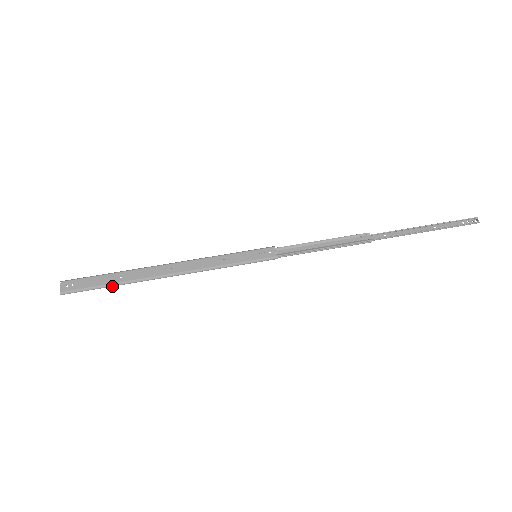
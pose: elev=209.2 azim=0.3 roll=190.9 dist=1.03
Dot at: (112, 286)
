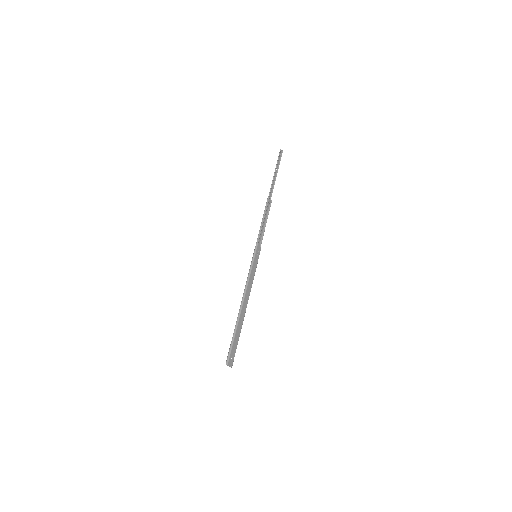
Dot at: occluded
